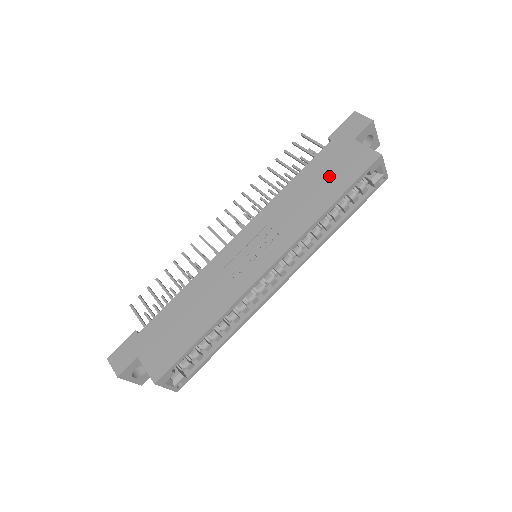
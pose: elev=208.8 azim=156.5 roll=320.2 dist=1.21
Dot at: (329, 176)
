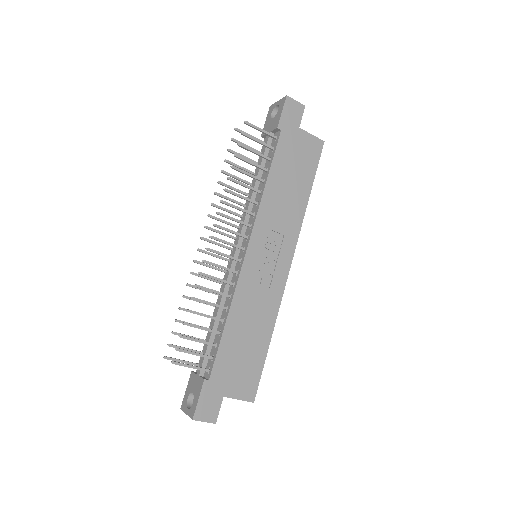
Dot at: (296, 169)
